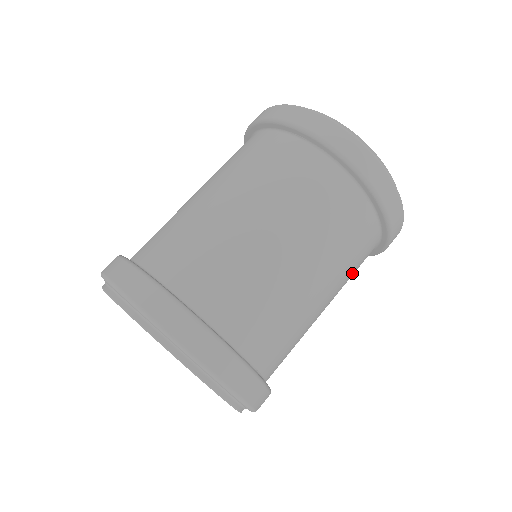
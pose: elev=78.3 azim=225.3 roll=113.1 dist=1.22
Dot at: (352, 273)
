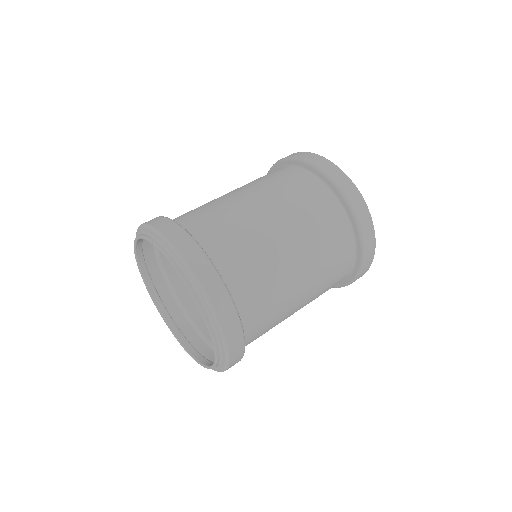
Dot at: (330, 269)
